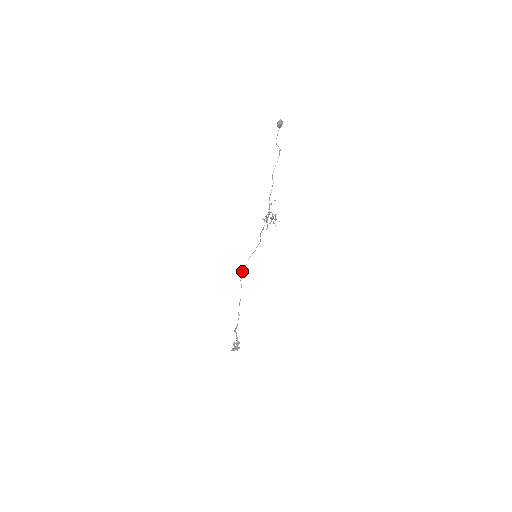
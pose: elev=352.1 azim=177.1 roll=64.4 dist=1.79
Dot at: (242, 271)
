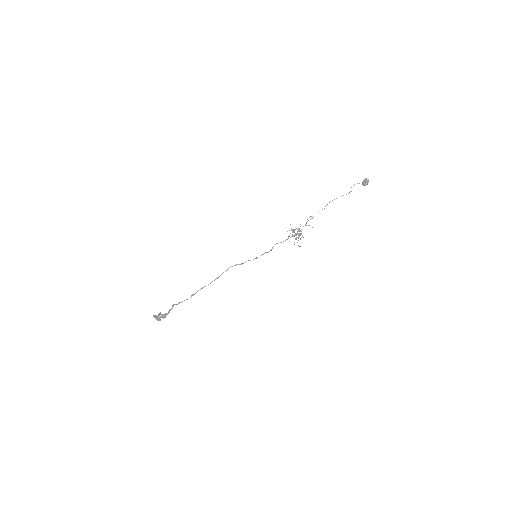
Dot at: (232, 266)
